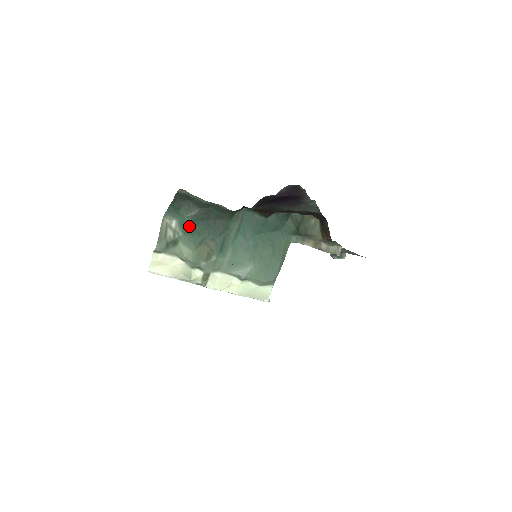
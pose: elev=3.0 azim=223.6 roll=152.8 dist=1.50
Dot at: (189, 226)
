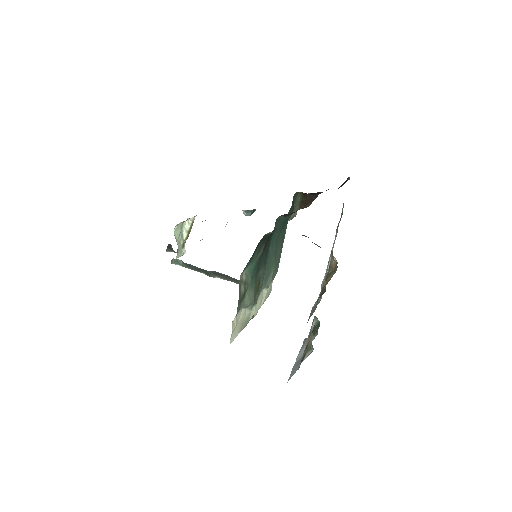
Dot at: (256, 268)
